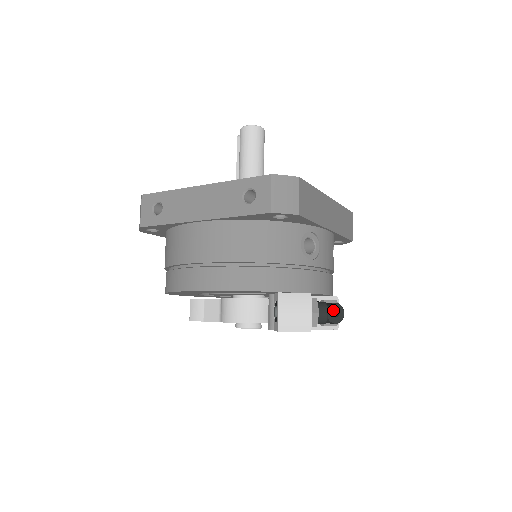
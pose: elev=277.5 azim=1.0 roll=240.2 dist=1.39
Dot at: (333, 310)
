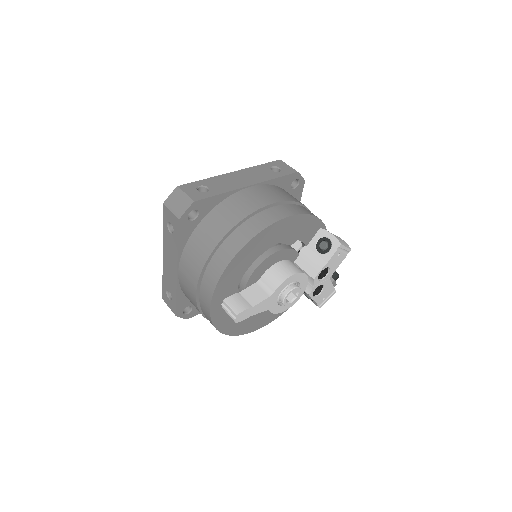
Dot at: occluded
